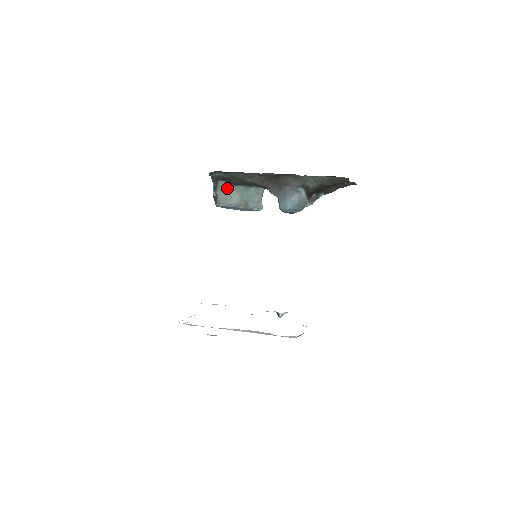
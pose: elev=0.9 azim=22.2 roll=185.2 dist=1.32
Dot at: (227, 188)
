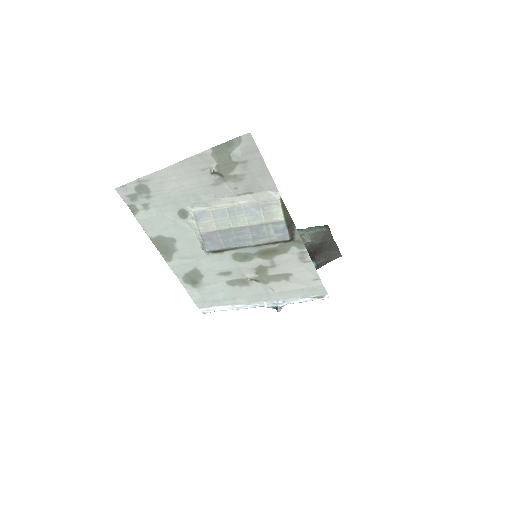
Dot at: occluded
